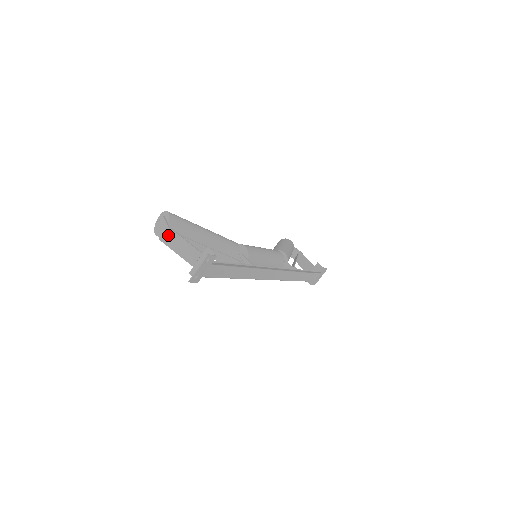
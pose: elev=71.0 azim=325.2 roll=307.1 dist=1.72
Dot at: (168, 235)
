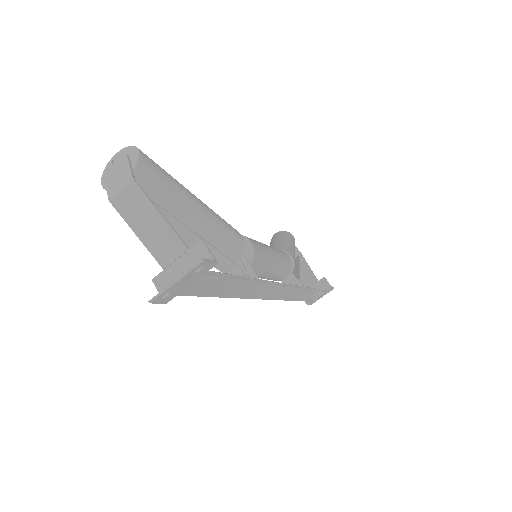
Dot at: (128, 195)
